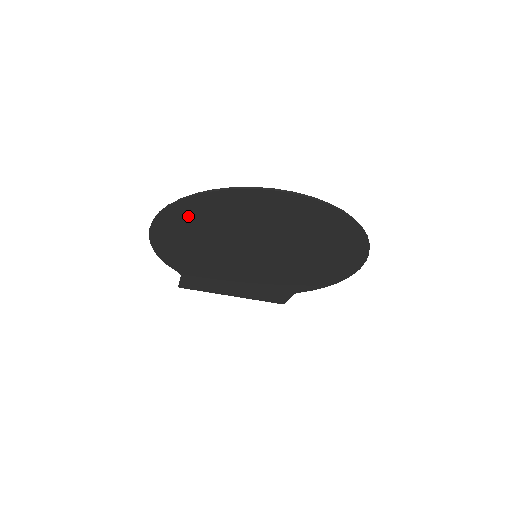
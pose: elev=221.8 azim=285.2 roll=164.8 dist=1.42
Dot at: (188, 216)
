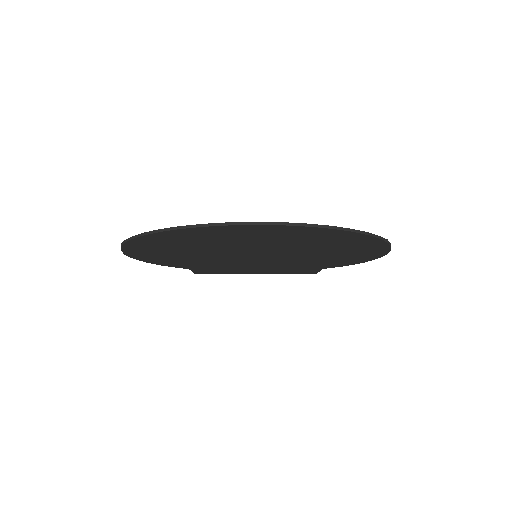
Dot at: (153, 245)
